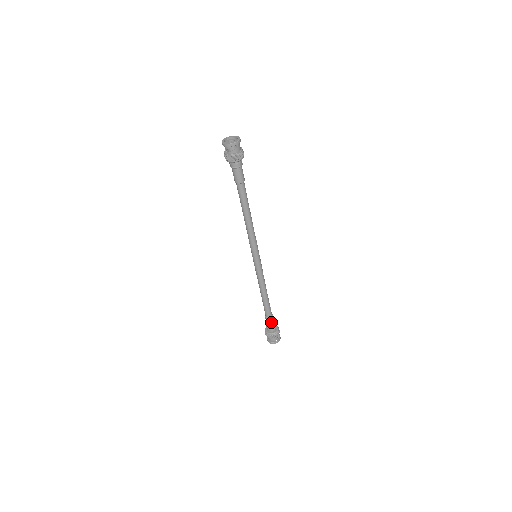
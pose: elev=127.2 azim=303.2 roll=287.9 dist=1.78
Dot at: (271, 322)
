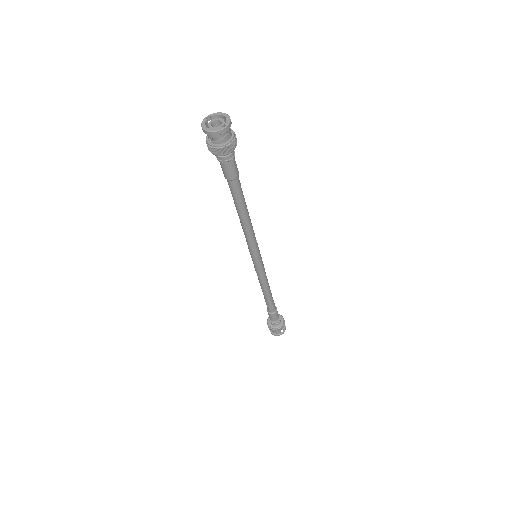
Dot at: (276, 316)
